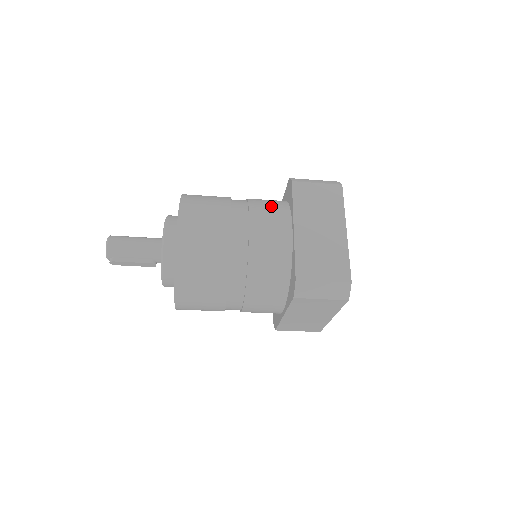
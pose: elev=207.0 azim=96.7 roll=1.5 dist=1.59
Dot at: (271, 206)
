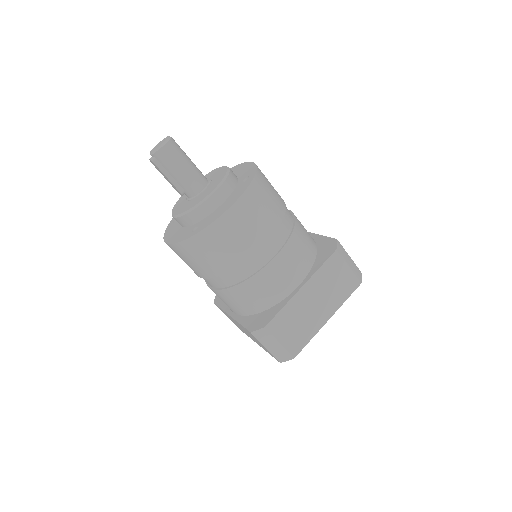
Dot at: (304, 250)
